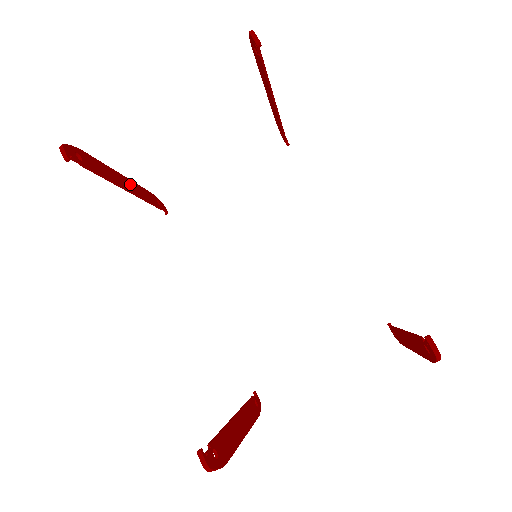
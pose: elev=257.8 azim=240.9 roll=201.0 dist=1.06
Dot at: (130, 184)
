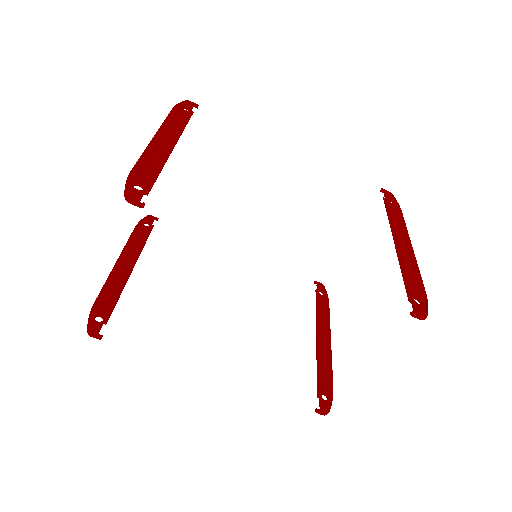
Dot at: (126, 257)
